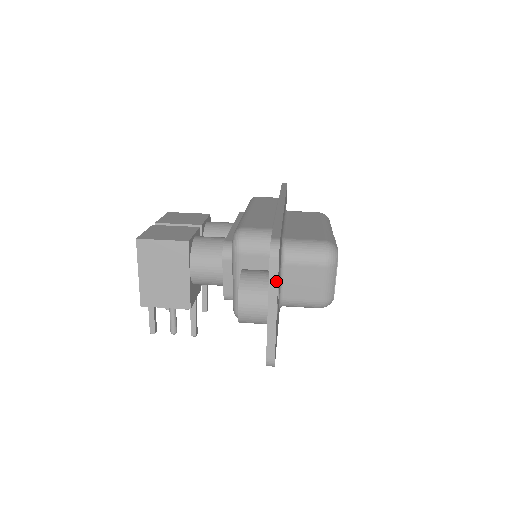
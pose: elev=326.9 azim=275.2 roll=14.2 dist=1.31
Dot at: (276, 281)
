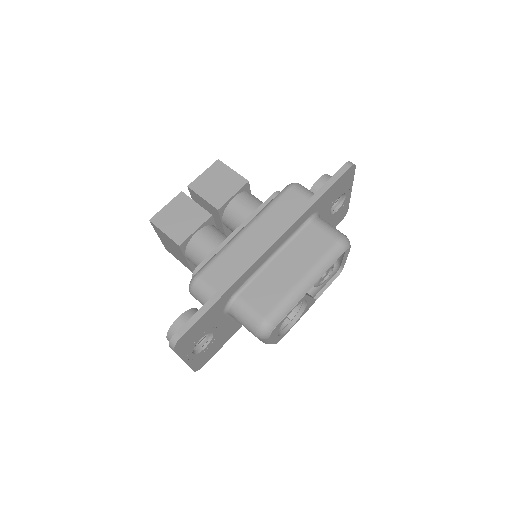
Dot at: (178, 355)
